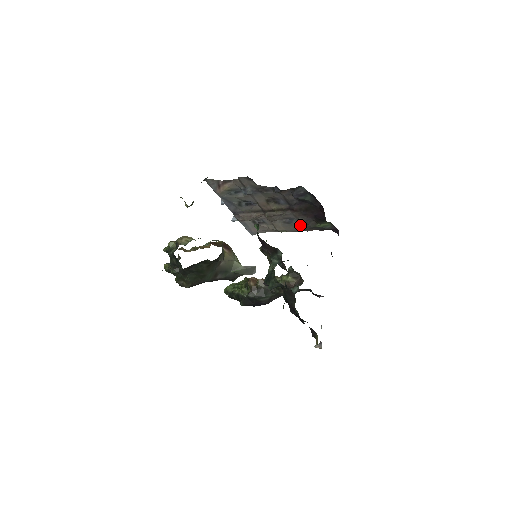
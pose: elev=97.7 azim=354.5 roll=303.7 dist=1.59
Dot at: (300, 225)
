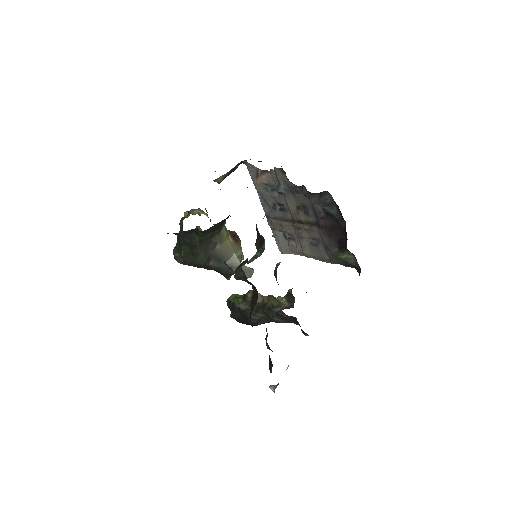
Dot at: (325, 251)
